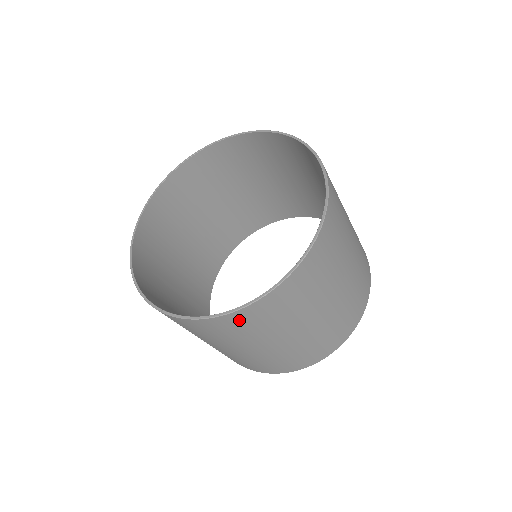
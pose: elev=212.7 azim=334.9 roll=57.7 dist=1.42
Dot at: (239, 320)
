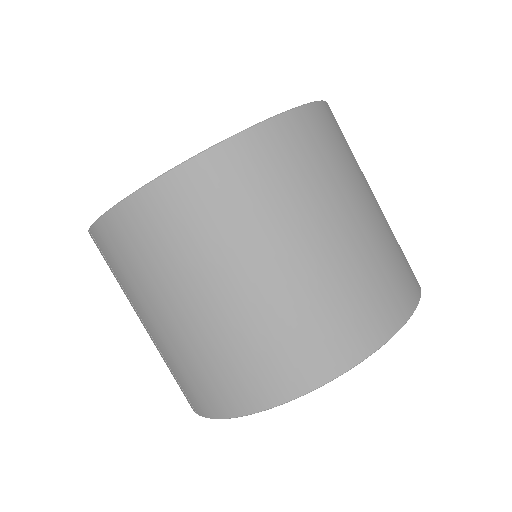
Dot at: (147, 215)
